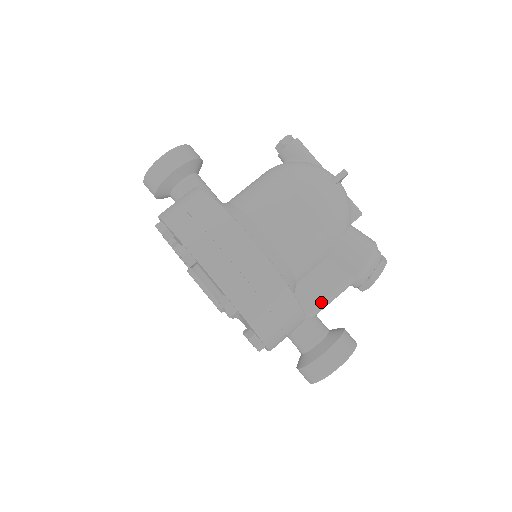
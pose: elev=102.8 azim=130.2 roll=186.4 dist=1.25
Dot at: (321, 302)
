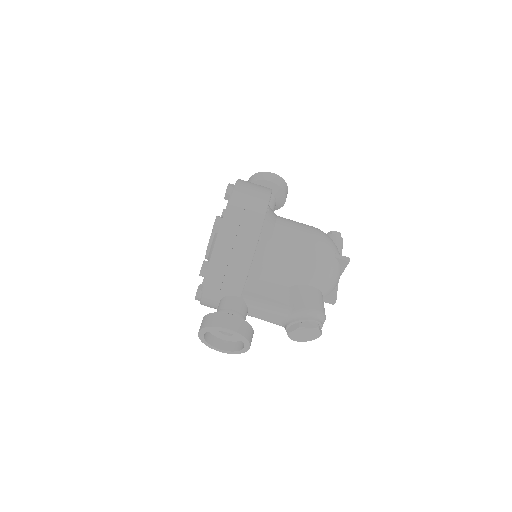
Dot at: (260, 301)
